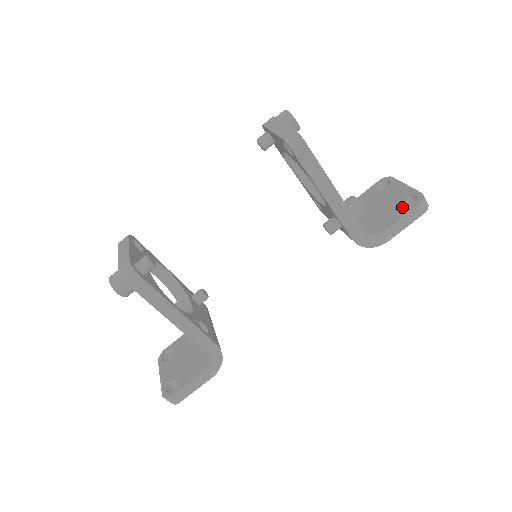
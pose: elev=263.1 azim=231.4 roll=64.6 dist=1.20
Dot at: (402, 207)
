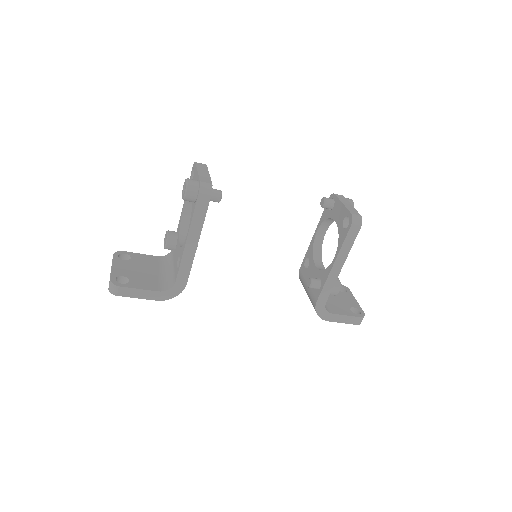
Dot at: (350, 310)
